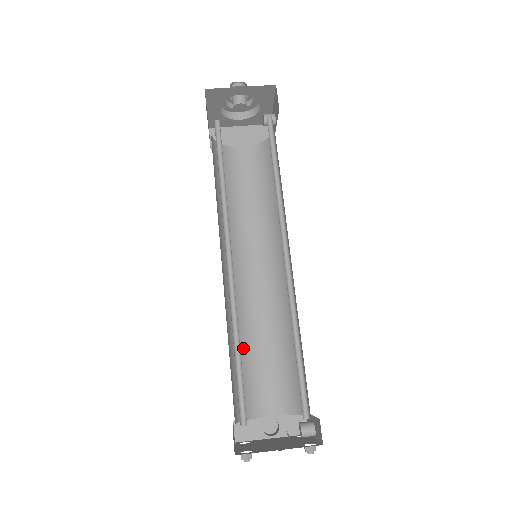
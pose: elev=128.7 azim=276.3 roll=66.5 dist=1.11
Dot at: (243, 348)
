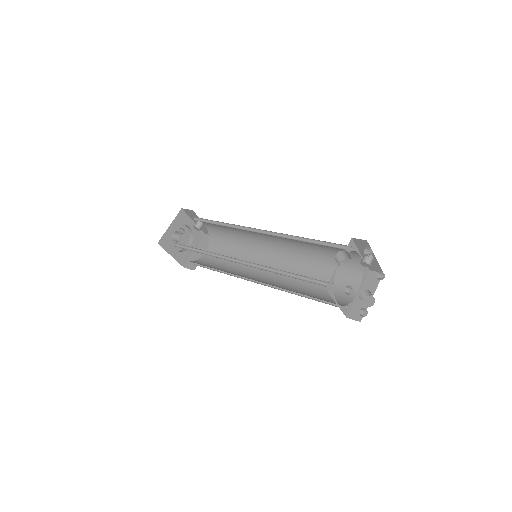
Dot at: (305, 291)
